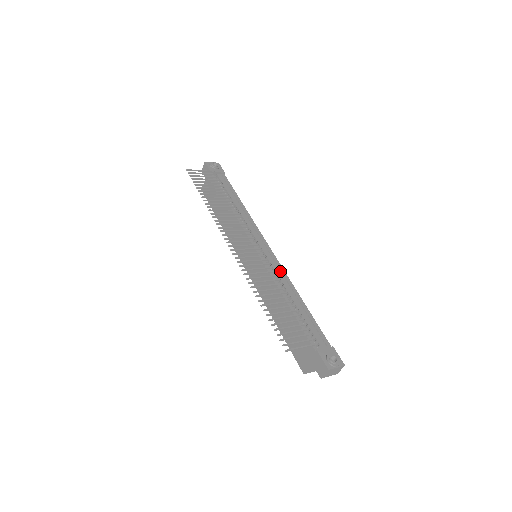
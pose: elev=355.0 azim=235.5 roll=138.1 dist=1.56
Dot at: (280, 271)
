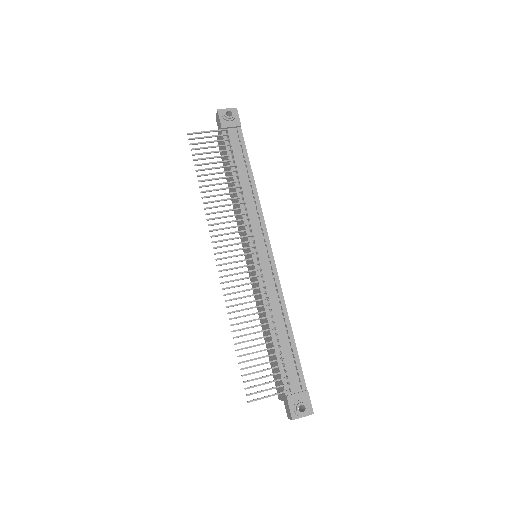
Dot at: (275, 286)
